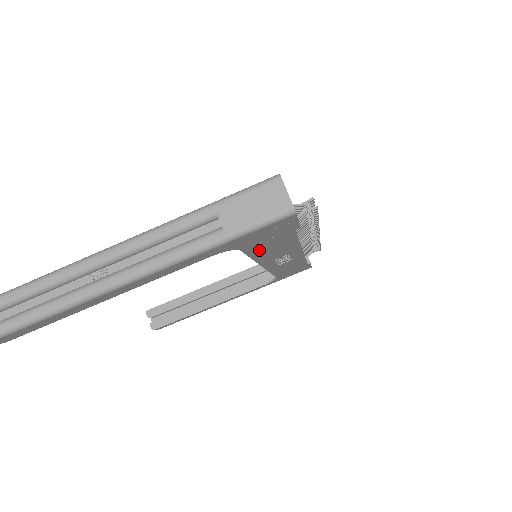
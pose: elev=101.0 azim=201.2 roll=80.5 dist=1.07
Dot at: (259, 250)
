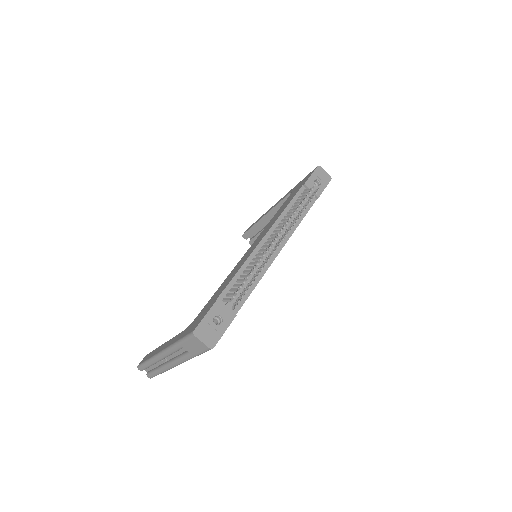
Dot at: occluded
